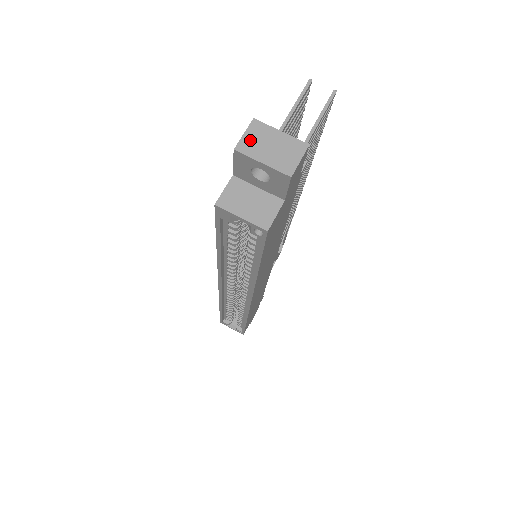
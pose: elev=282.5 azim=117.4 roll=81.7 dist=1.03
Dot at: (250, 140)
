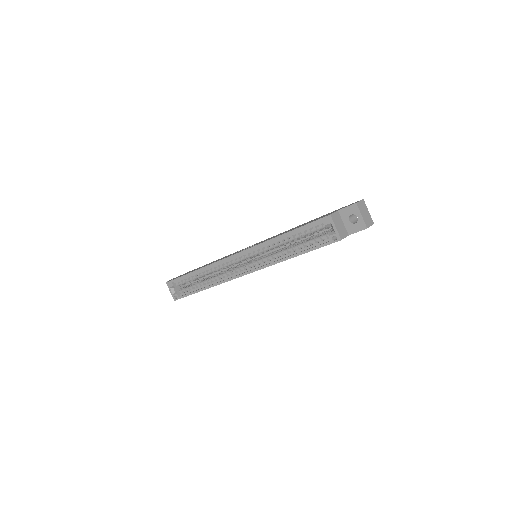
Dot at: (361, 205)
